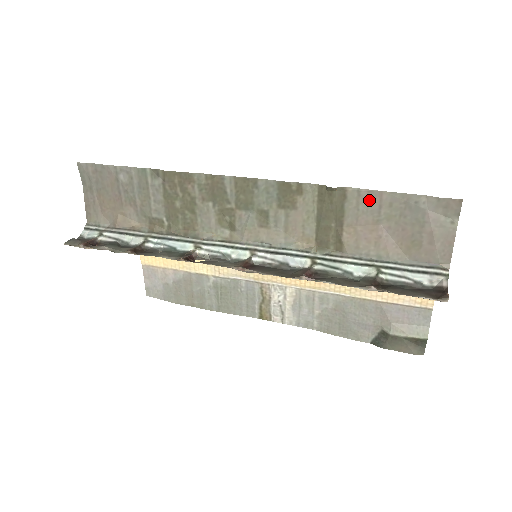
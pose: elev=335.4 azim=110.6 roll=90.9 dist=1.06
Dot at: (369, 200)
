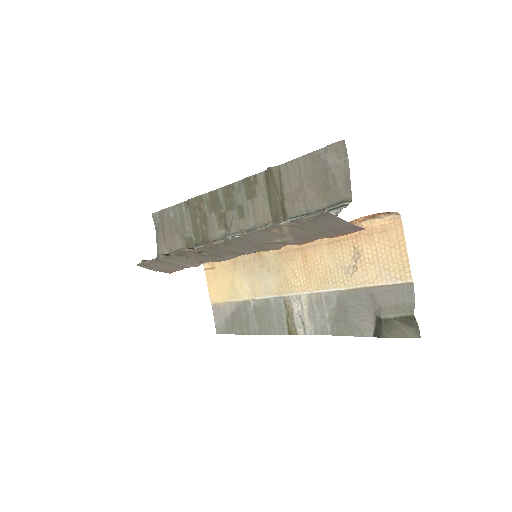
Dot at: (293, 168)
